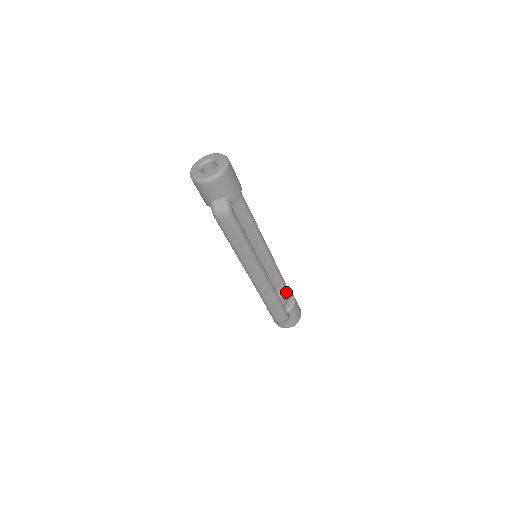
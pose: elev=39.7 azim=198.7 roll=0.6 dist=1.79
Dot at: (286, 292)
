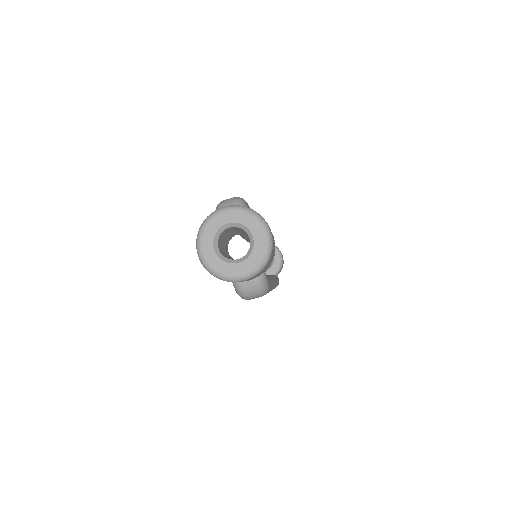
Dot at: occluded
